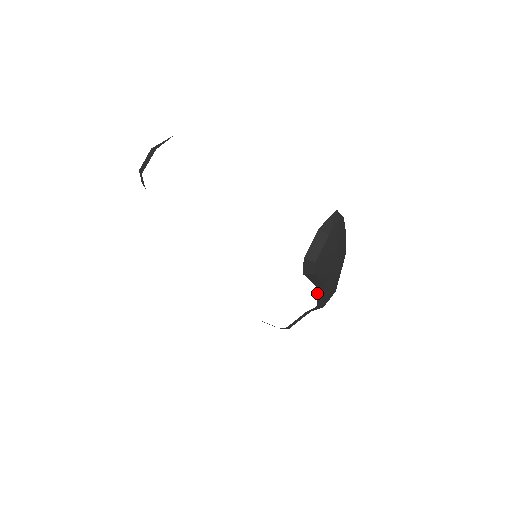
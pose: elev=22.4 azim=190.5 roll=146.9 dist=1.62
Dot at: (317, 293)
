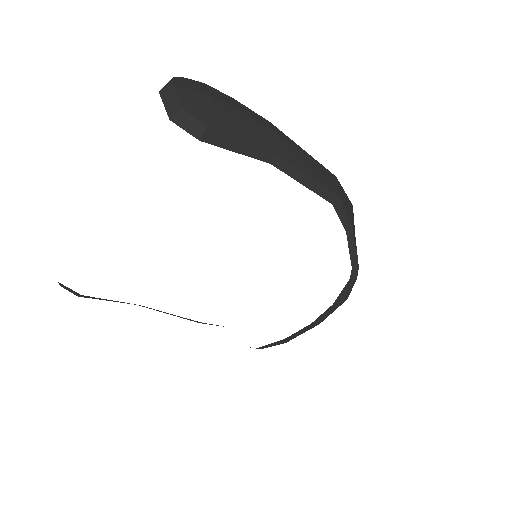
Dot at: (290, 176)
